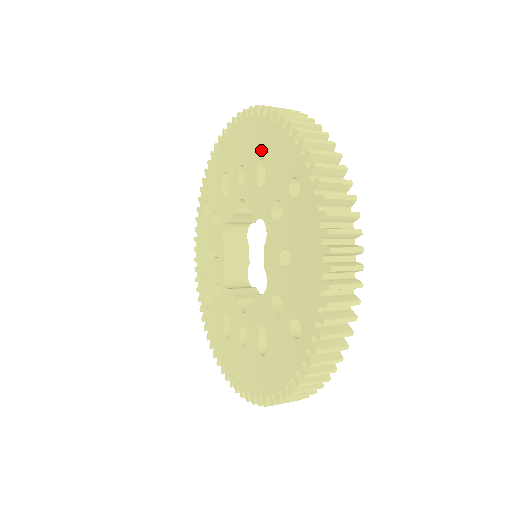
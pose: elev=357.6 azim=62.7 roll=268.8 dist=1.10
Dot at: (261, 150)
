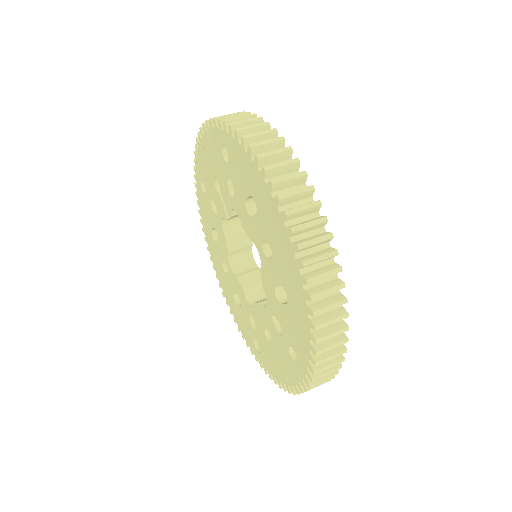
Dot at: (290, 296)
